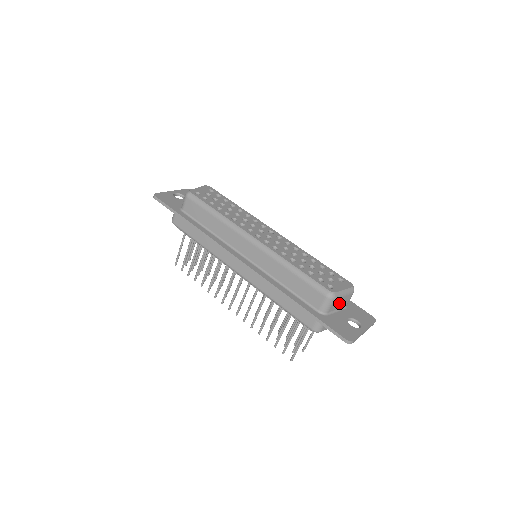
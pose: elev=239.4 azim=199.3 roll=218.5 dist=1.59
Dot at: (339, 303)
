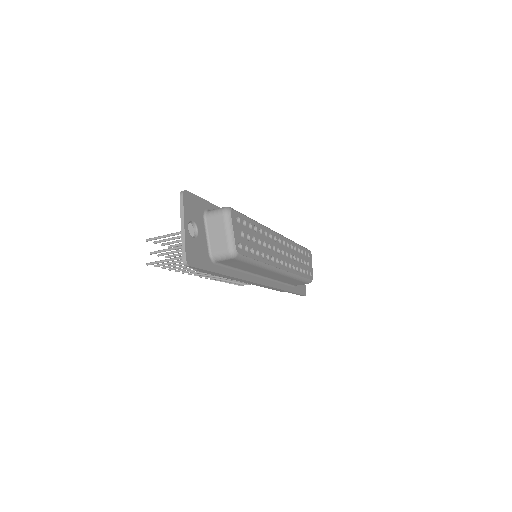
Dot at: occluded
